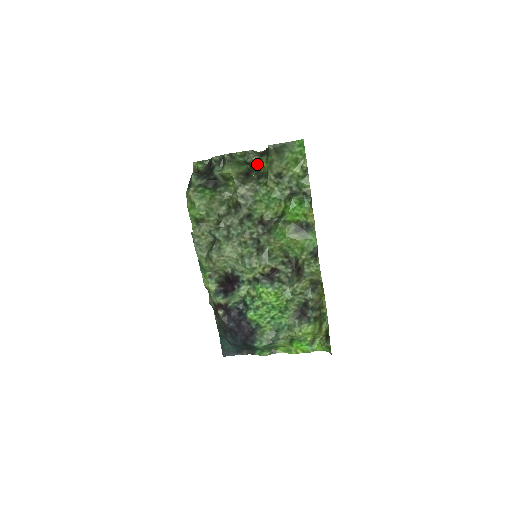
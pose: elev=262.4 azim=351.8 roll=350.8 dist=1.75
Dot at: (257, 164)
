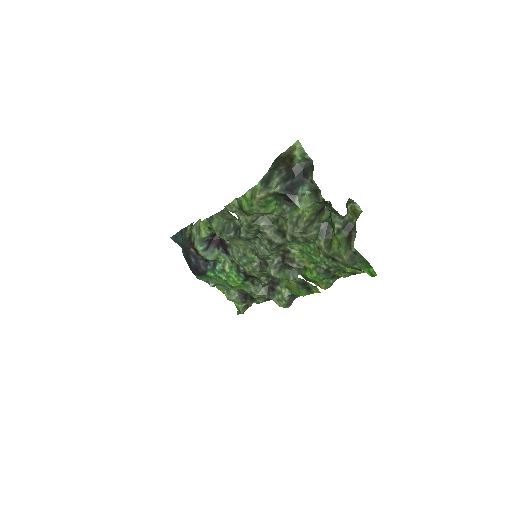
Dot at: (334, 228)
